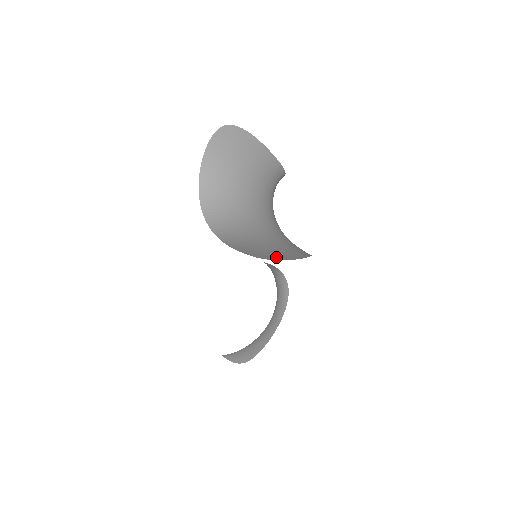
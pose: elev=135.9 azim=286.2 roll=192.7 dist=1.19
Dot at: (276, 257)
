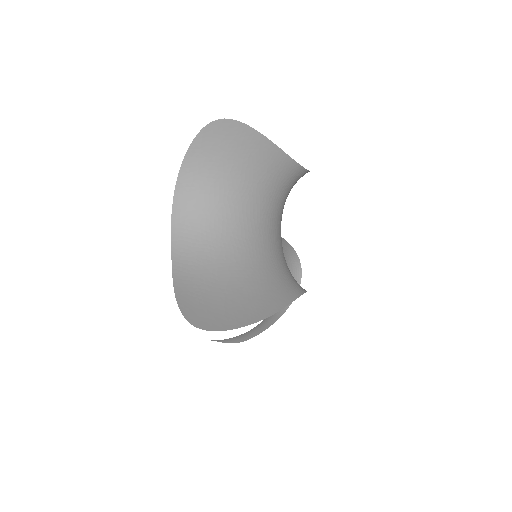
Dot at: (223, 322)
